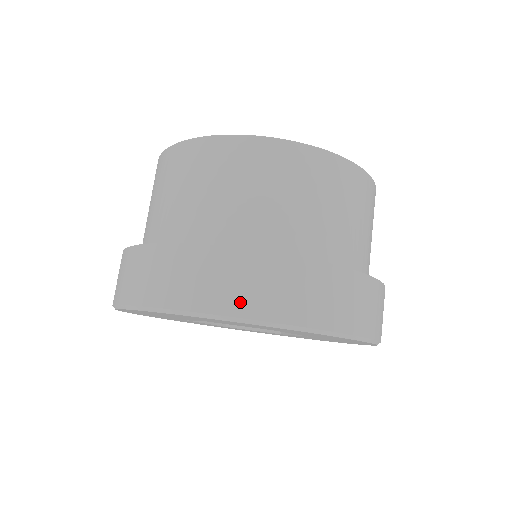
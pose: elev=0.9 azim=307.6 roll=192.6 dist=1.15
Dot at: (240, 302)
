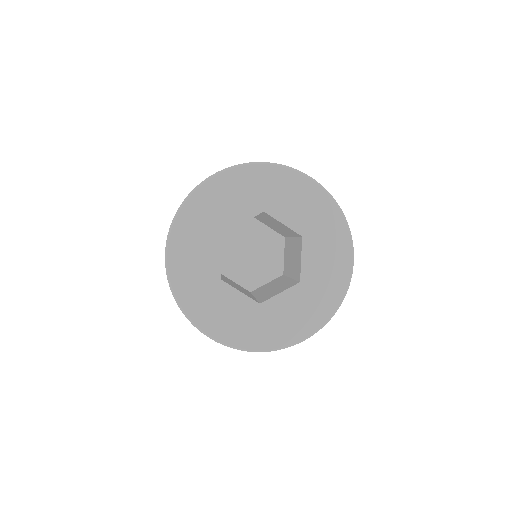
Dot at: occluded
